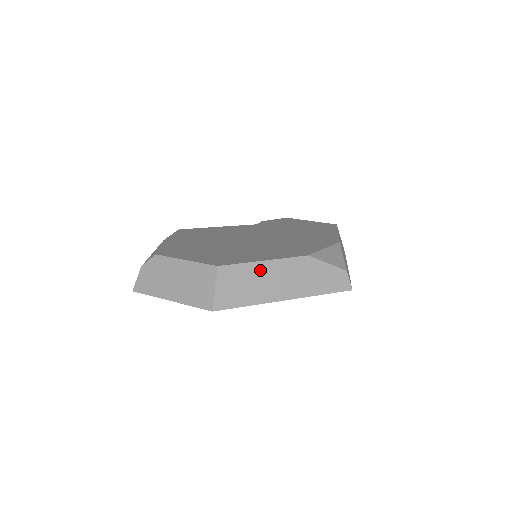
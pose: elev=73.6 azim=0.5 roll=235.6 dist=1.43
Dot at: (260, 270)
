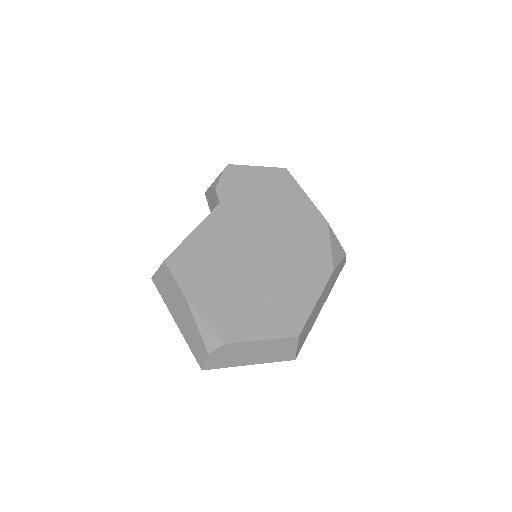
Dot at: (315, 309)
